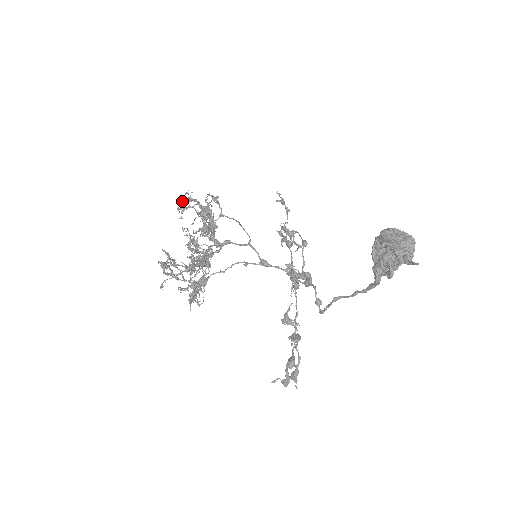
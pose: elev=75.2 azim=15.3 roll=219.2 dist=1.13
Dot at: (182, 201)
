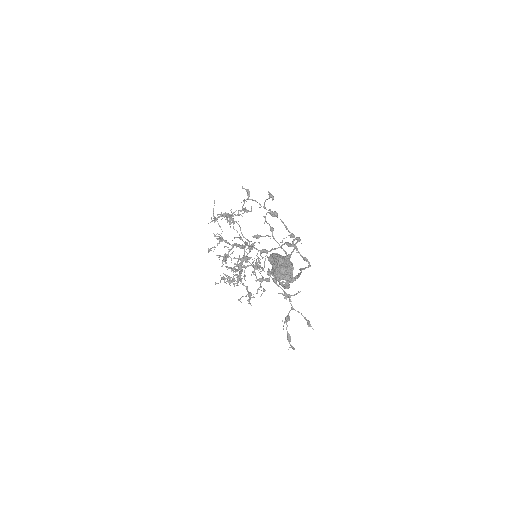
Dot at: occluded
